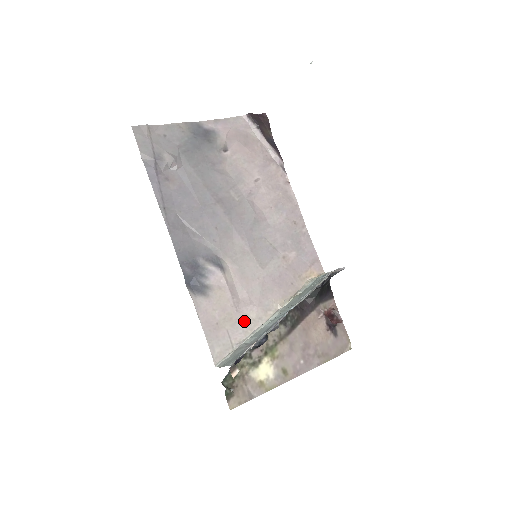
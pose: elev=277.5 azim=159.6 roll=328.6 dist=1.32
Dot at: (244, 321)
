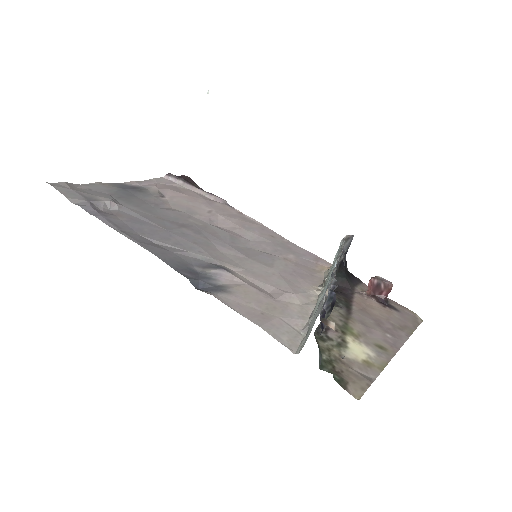
Dot at: (291, 308)
